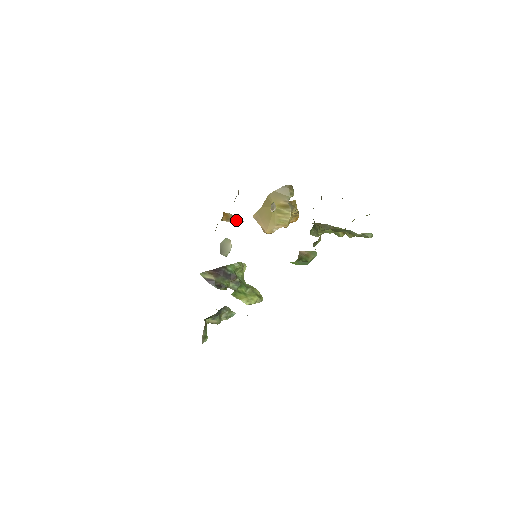
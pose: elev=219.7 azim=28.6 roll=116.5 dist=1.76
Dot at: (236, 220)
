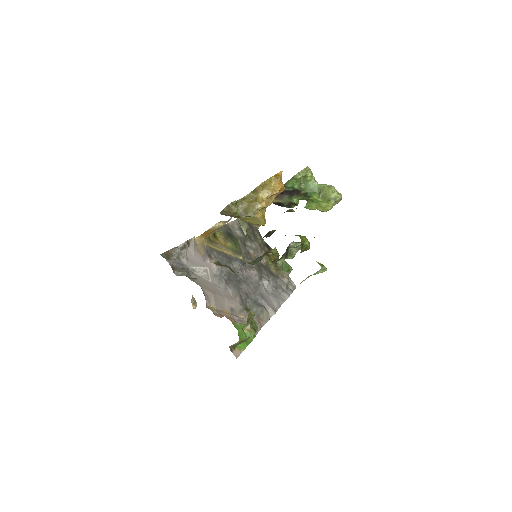
Dot at: (222, 225)
